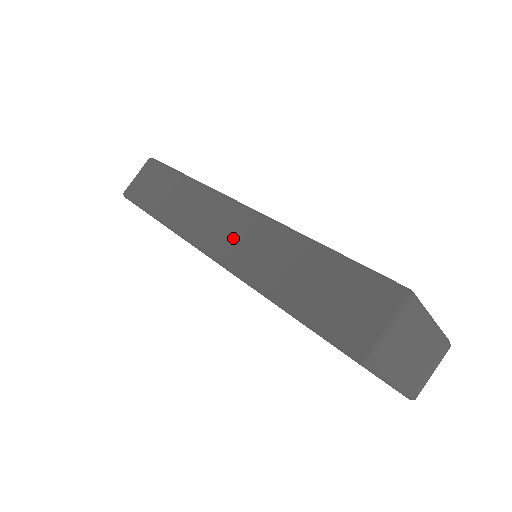
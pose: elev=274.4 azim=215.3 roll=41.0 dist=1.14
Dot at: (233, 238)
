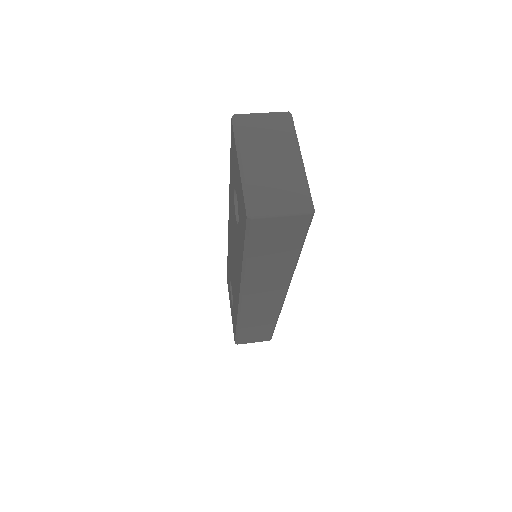
Dot at: occluded
